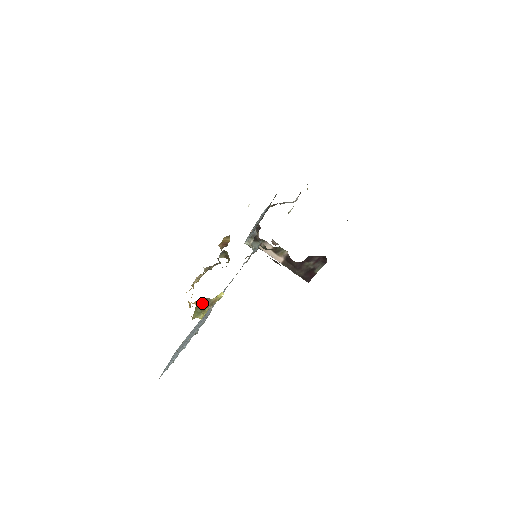
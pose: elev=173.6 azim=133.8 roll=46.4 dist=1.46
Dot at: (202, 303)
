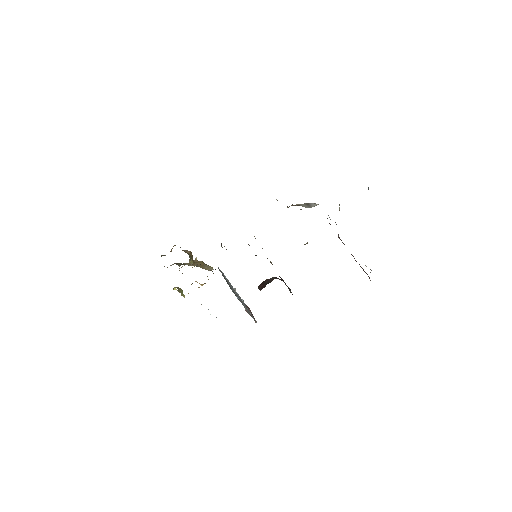
Dot at: (180, 288)
